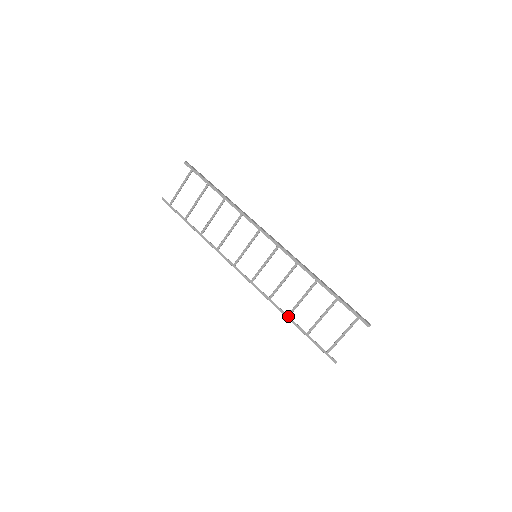
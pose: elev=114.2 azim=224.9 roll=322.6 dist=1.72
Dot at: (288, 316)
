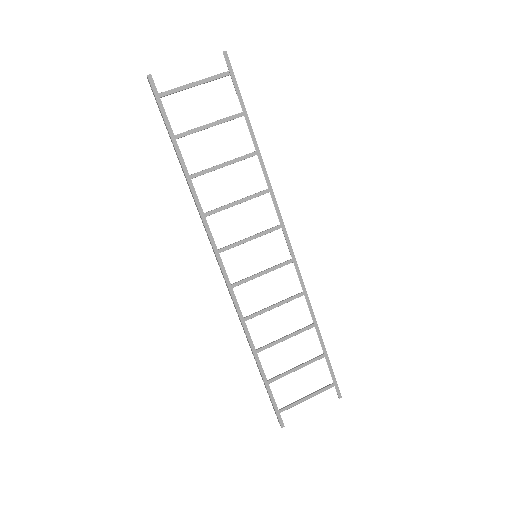
Dot at: (256, 352)
